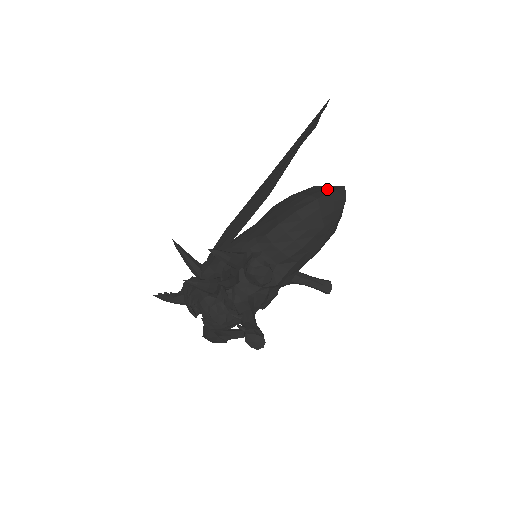
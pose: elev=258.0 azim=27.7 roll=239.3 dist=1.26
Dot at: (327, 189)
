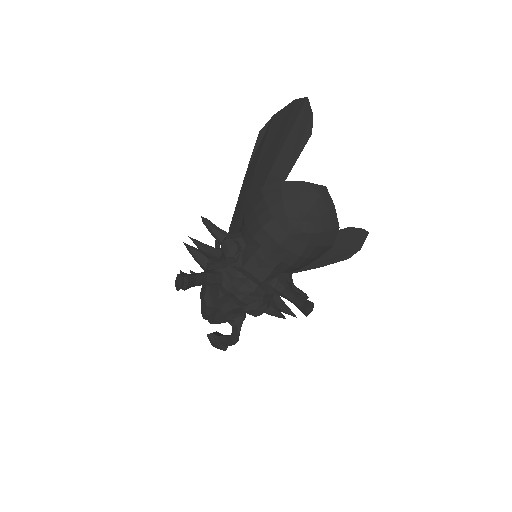
Dot at: occluded
